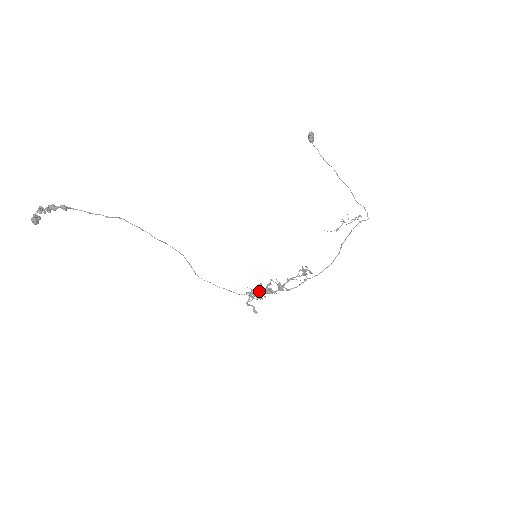
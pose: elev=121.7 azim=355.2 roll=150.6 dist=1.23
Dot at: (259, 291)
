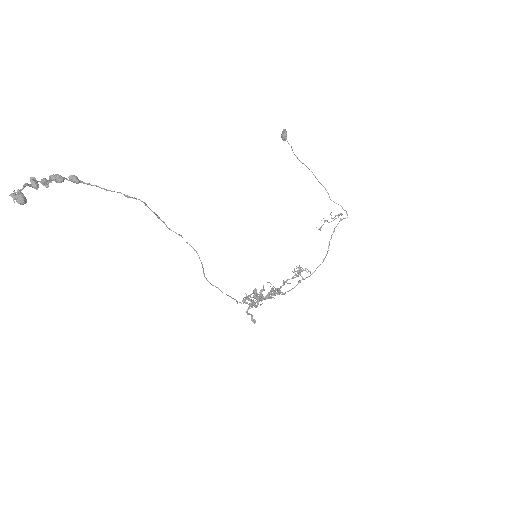
Dot at: (257, 297)
